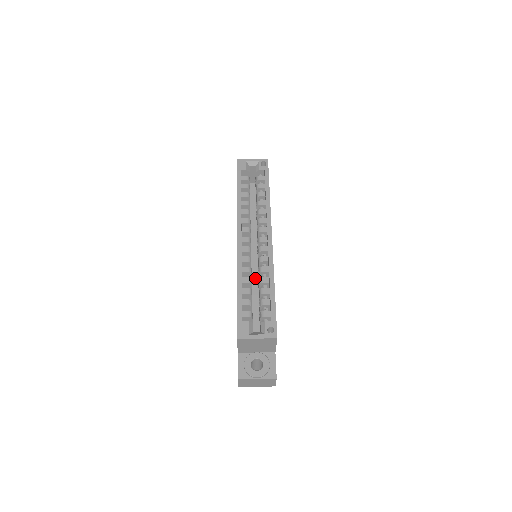
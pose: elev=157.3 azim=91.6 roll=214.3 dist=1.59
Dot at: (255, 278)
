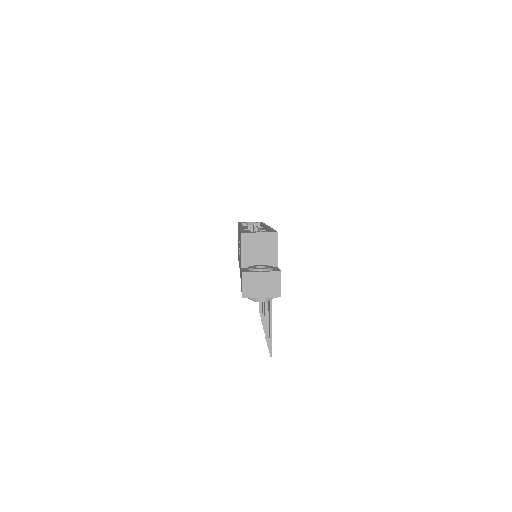
Dot at: occluded
